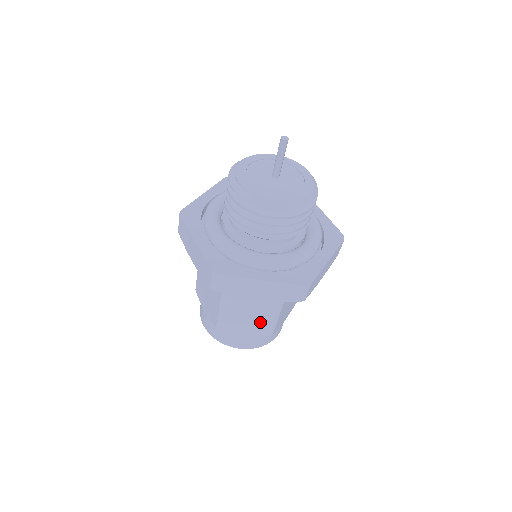
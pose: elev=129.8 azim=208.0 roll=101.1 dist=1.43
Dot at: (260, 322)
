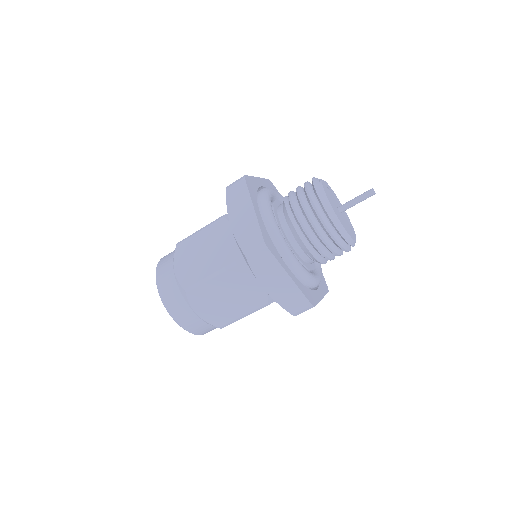
Dot at: (197, 269)
